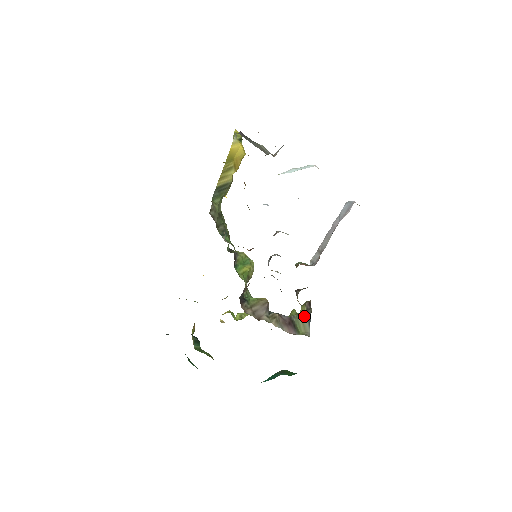
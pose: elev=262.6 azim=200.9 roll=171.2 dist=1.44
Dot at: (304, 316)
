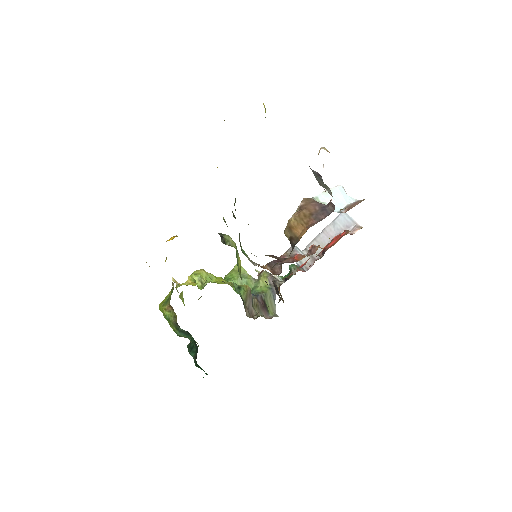
Dot at: (270, 293)
